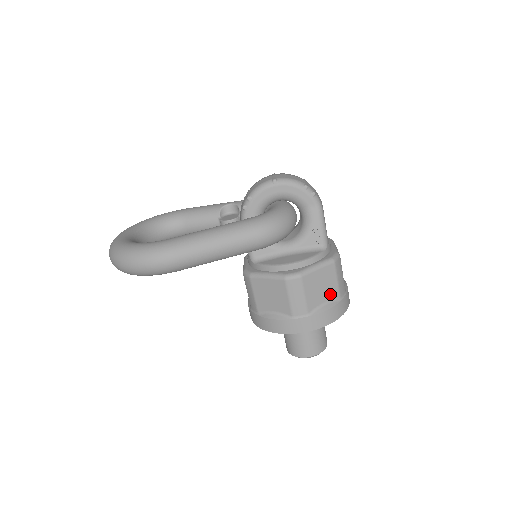
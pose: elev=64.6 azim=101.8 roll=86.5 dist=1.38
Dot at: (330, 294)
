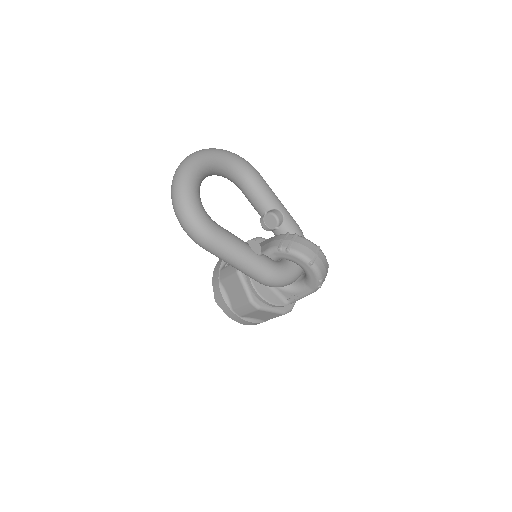
Dot at: (263, 318)
